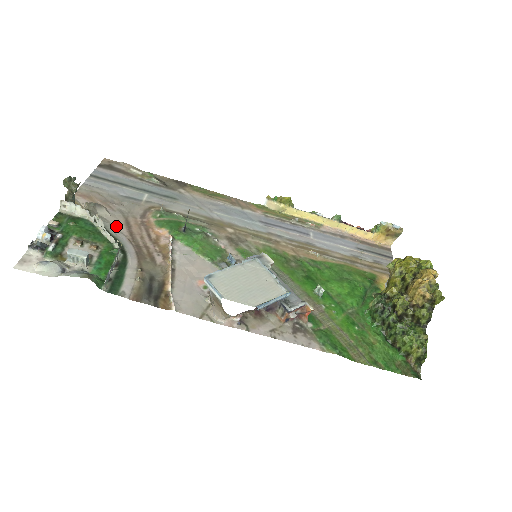
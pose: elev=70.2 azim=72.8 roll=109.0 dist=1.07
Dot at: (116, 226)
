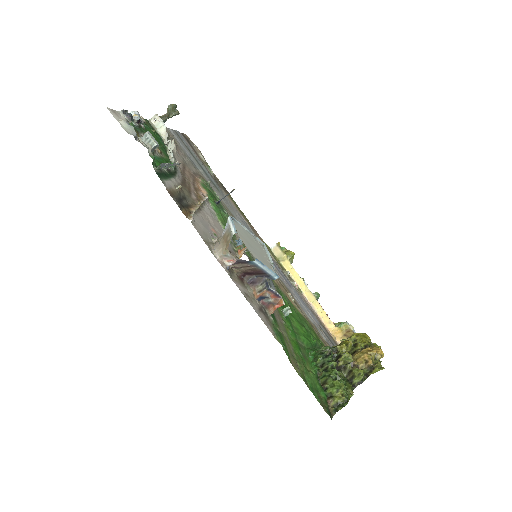
Dot at: (177, 160)
